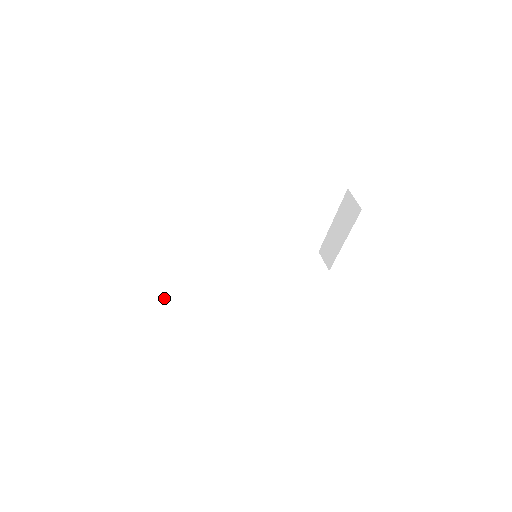
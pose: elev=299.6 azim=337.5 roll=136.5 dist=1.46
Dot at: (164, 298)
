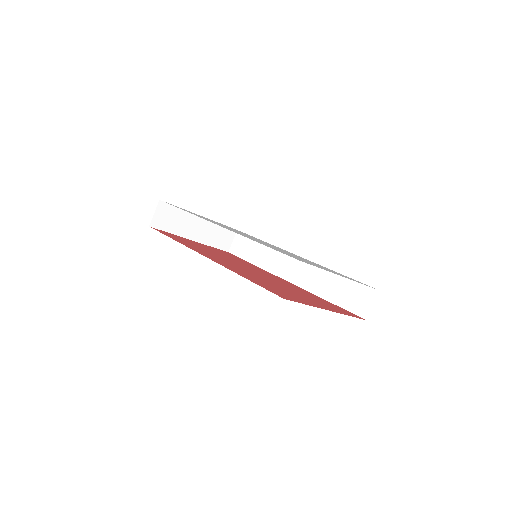
Dot at: occluded
